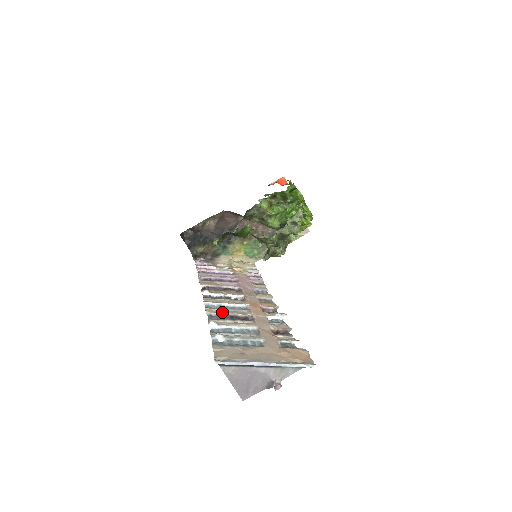
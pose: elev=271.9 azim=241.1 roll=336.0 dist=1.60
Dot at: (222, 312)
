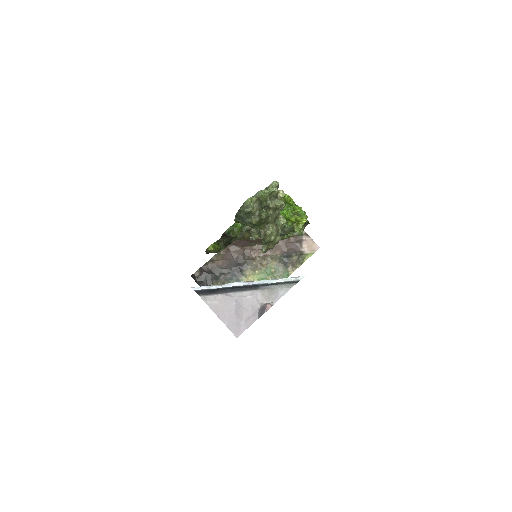
Dot at: occluded
